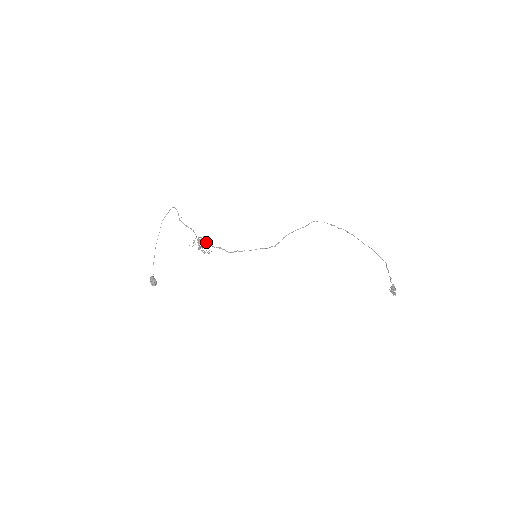
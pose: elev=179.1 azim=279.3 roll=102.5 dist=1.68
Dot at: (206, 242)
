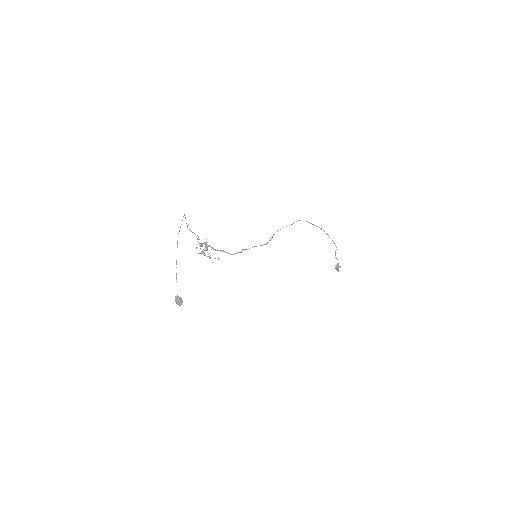
Dot at: (211, 247)
